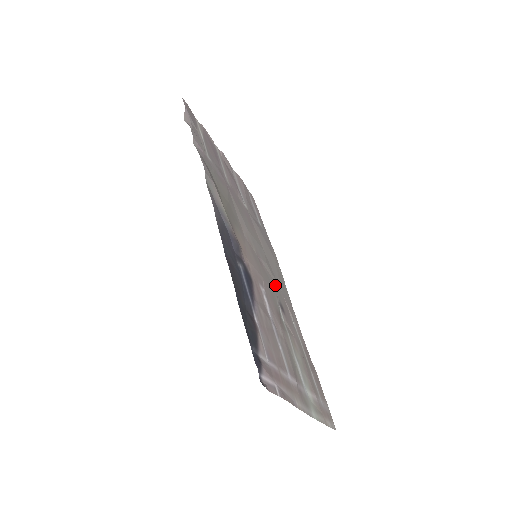
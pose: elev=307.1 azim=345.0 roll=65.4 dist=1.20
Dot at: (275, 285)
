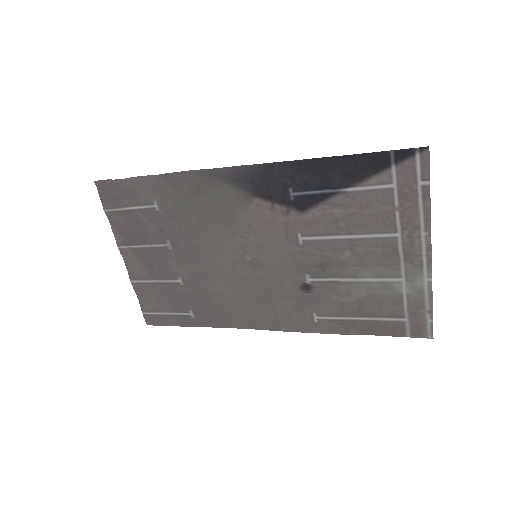
Dot at: (278, 291)
